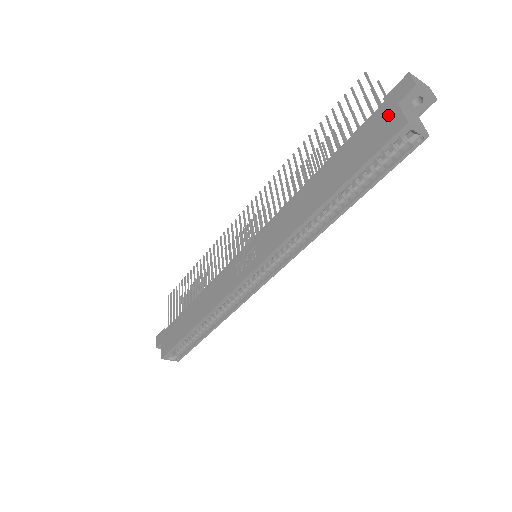
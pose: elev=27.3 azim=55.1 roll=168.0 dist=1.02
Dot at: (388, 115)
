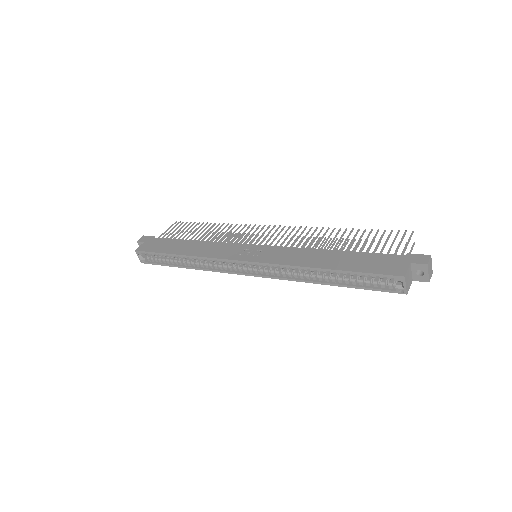
Dot at: (400, 263)
